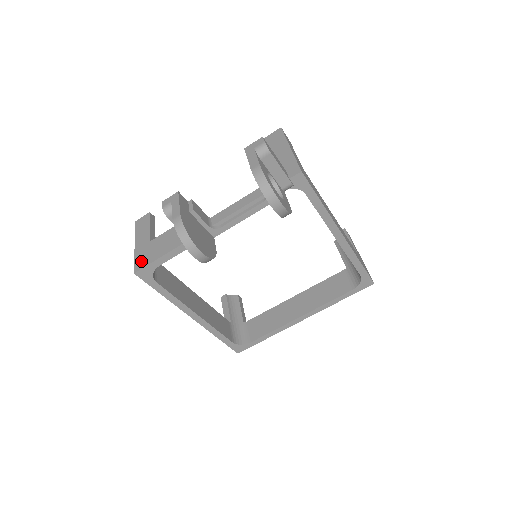
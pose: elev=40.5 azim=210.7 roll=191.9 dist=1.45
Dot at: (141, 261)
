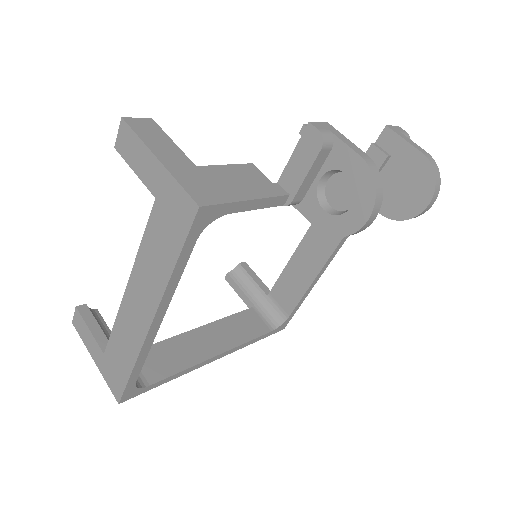
Dot at: (202, 191)
